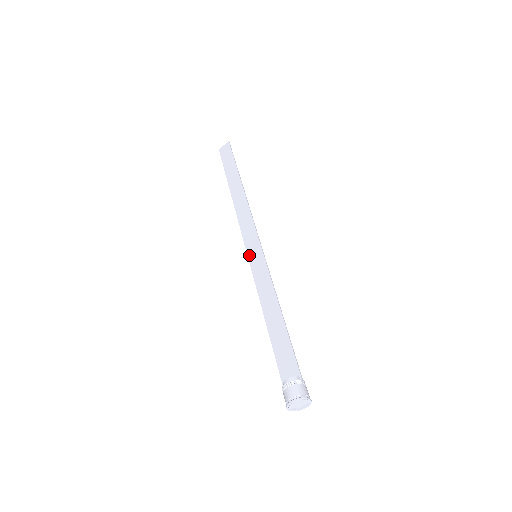
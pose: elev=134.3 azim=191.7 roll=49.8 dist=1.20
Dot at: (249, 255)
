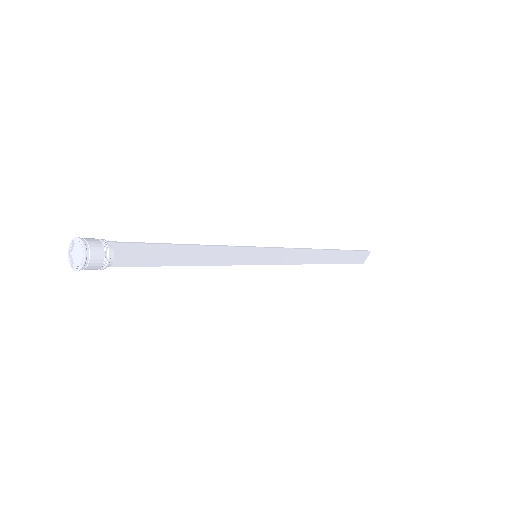
Dot at: (256, 262)
